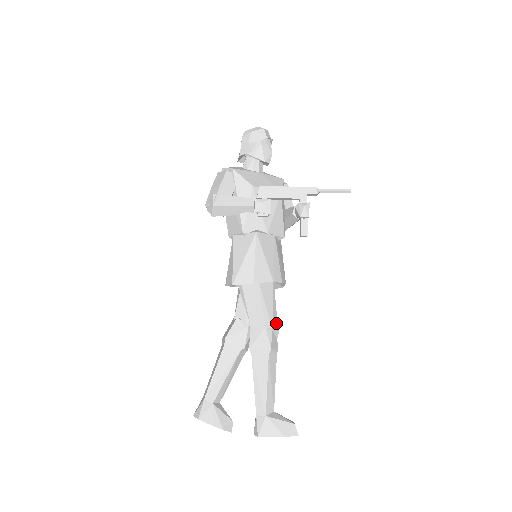
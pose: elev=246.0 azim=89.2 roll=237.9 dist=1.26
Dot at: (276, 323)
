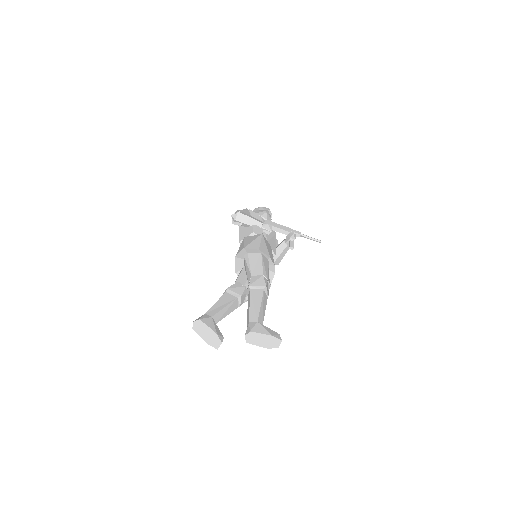
Dot at: (269, 281)
